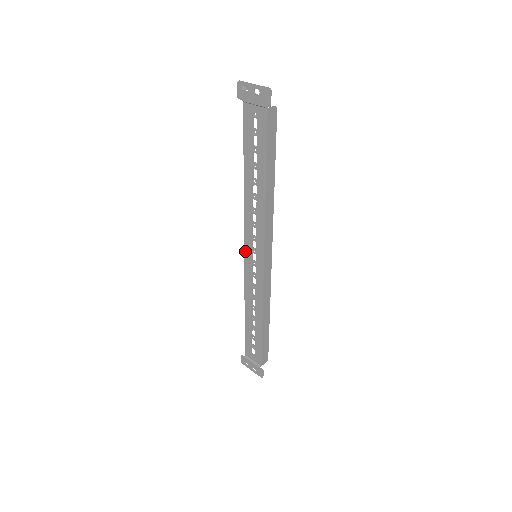
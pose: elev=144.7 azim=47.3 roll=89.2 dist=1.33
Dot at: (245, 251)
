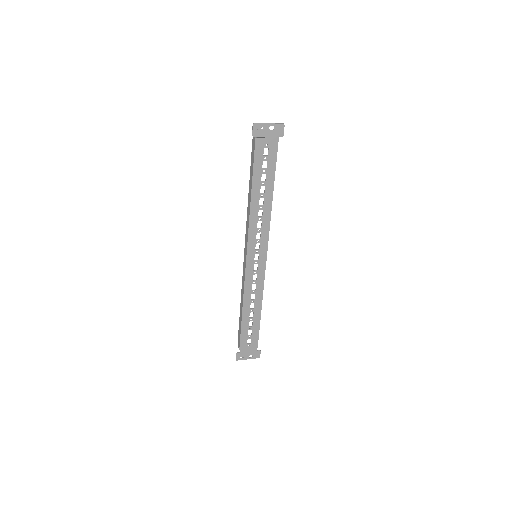
Dot at: (247, 256)
